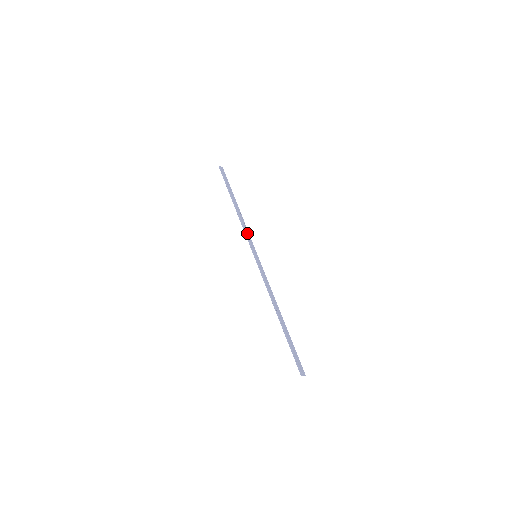
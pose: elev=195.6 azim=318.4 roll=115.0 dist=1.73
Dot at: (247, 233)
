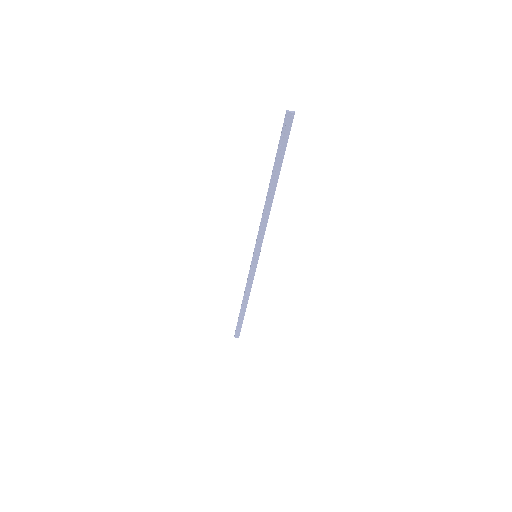
Dot at: (250, 277)
